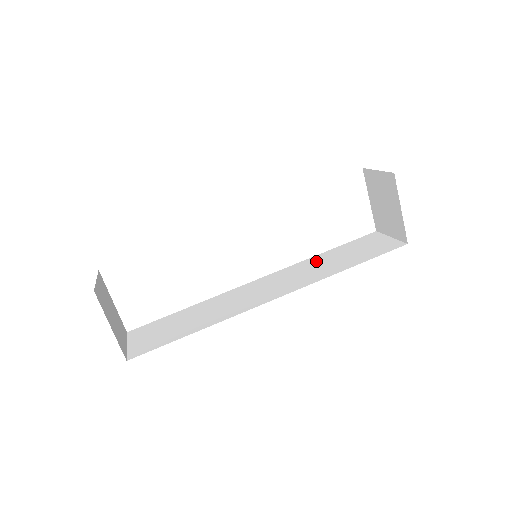
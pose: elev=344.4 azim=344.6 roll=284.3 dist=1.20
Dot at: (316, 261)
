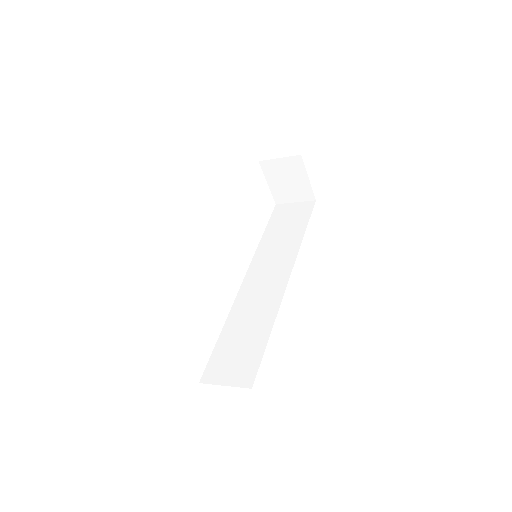
Dot at: (269, 242)
